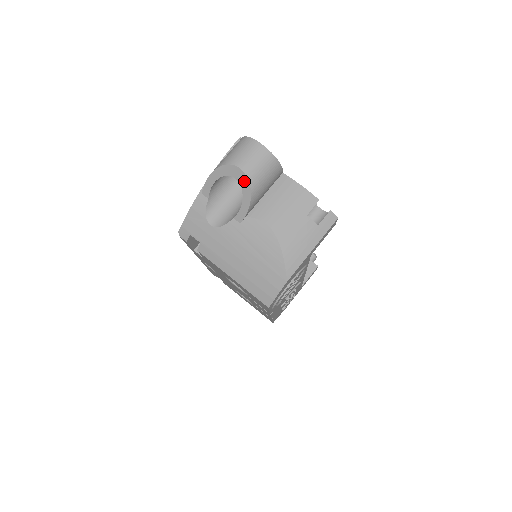
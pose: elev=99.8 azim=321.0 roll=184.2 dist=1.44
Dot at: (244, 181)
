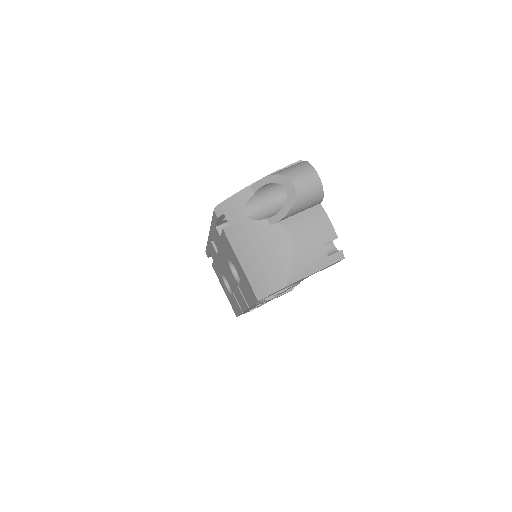
Dot at: (292, 195)
